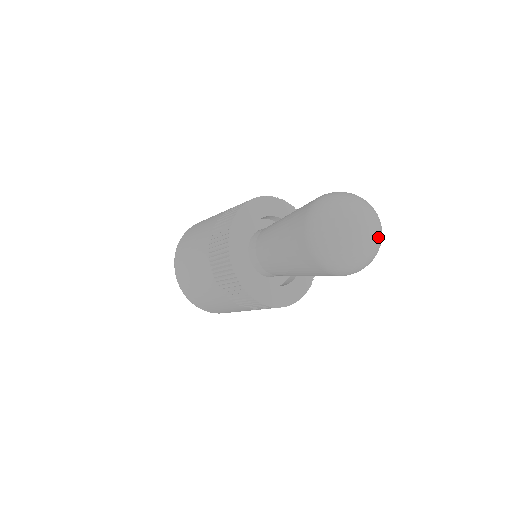
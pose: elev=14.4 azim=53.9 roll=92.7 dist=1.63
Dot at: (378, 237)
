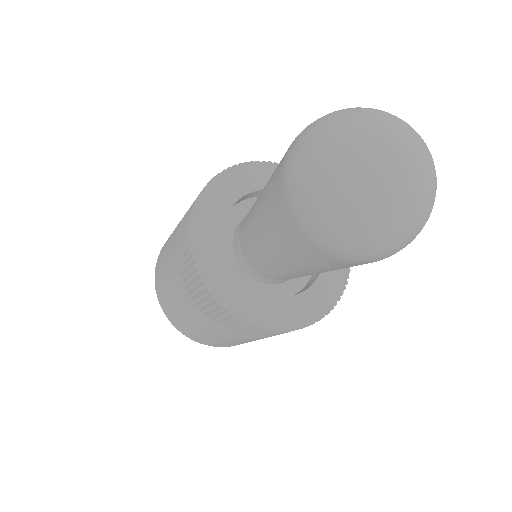
Dot at: (426, 172)
